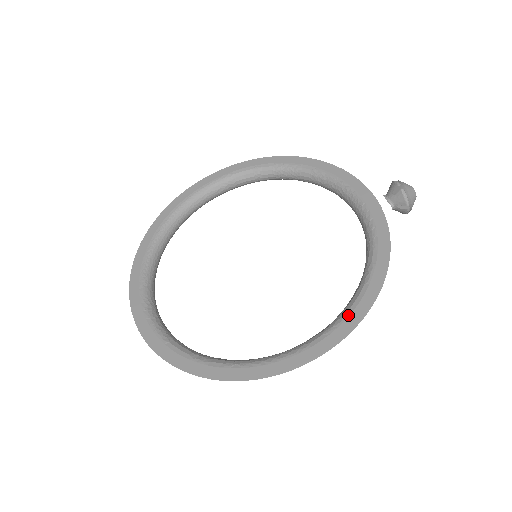
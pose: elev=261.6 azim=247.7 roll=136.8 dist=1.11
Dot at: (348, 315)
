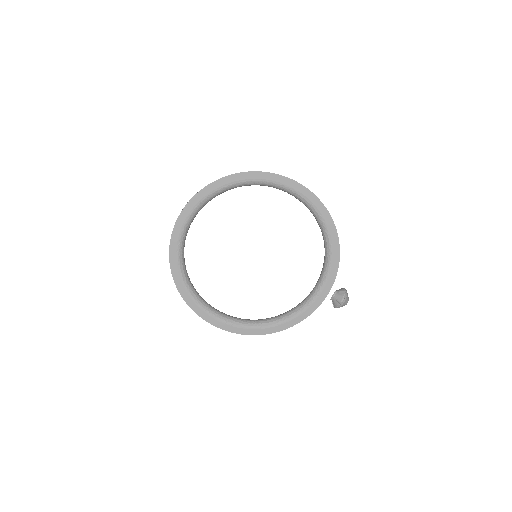
Dot at: (257, 329)
